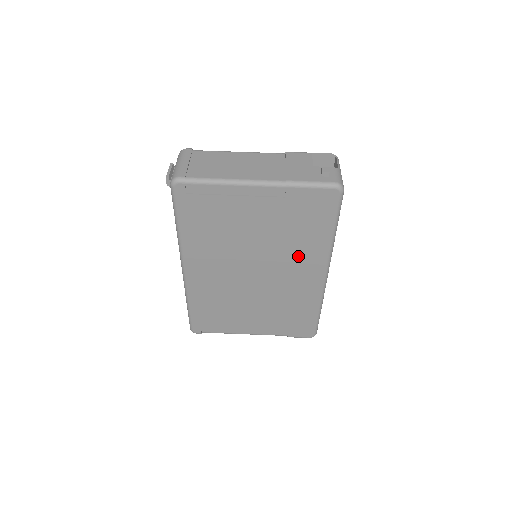
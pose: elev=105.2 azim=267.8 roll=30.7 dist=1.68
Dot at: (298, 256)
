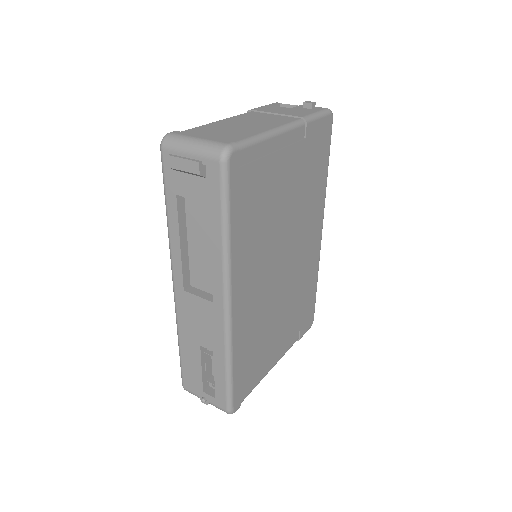
Dot at: (309, 217)
